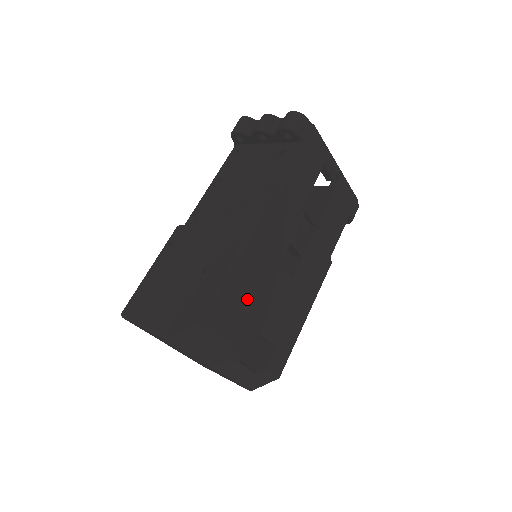
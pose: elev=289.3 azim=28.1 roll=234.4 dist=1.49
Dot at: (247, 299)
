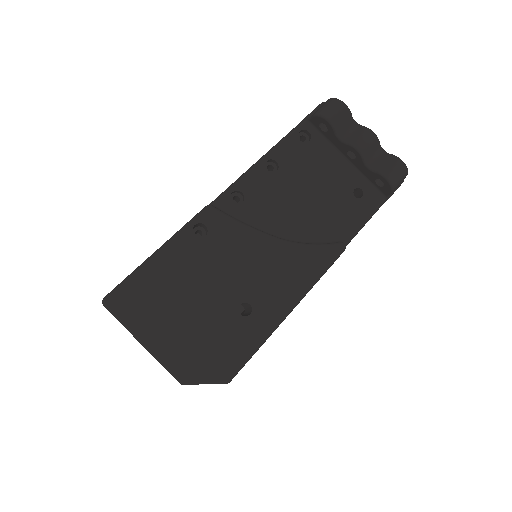
Dot at: occluded
